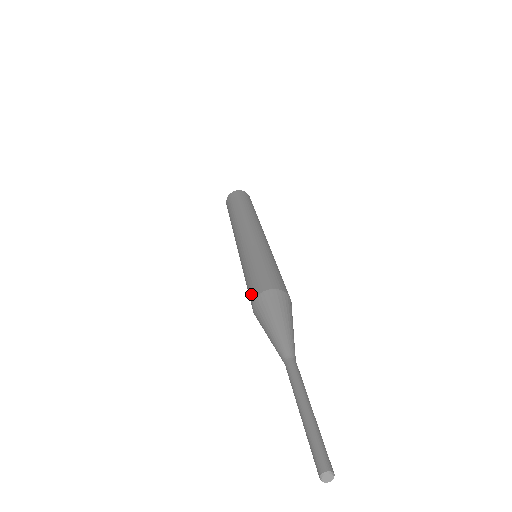
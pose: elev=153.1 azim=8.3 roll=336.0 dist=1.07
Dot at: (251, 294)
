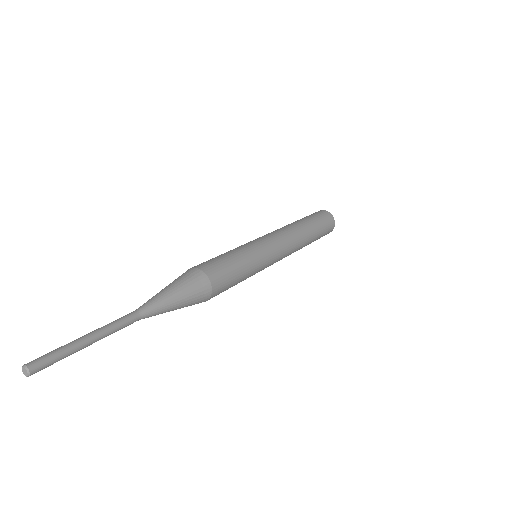
Dot at: occluded
